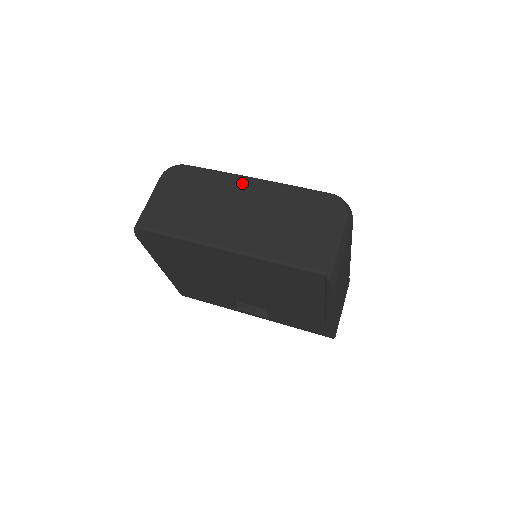
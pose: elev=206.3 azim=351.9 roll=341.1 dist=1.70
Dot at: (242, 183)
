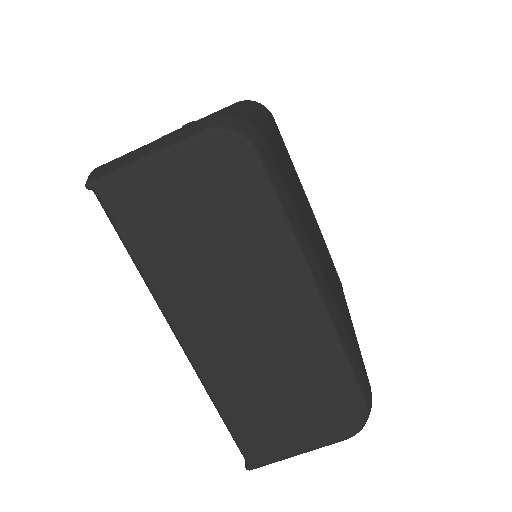
Dot at: (295, 281)
